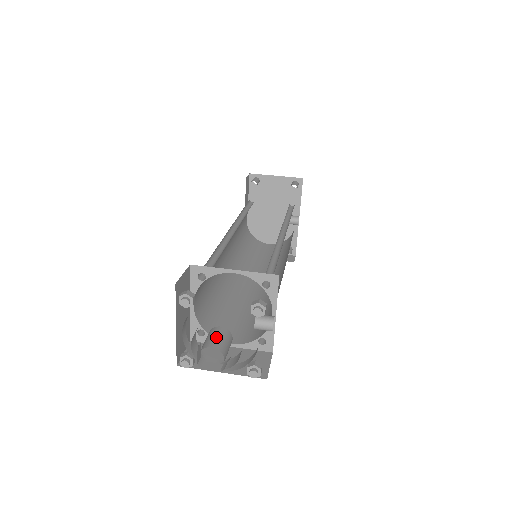
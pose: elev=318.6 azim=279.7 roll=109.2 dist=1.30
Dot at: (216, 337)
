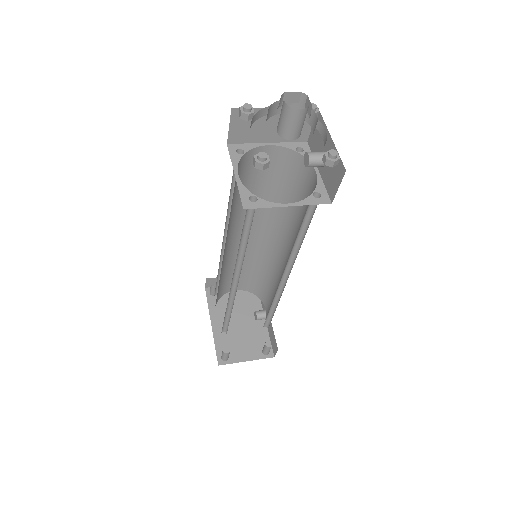
Dot at: occluded
